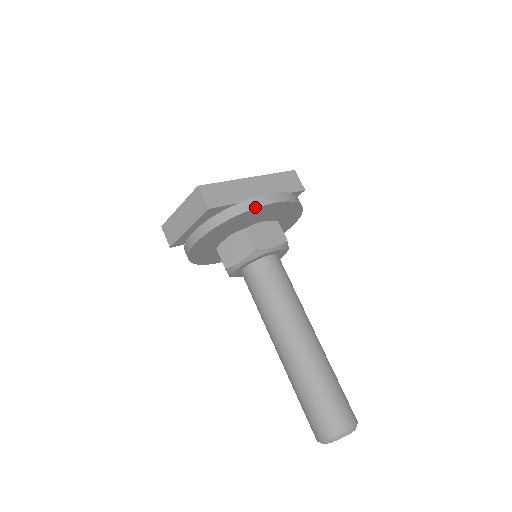
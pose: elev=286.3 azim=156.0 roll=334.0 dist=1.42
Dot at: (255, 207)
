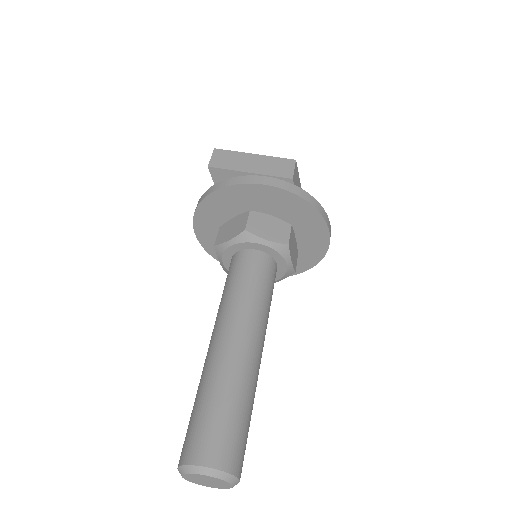
Dot at: (325, 219)
